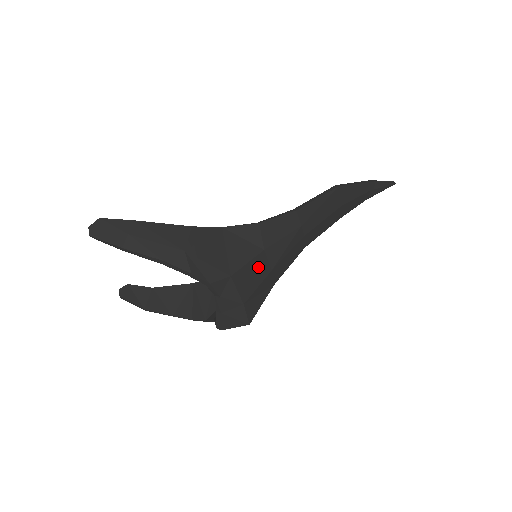
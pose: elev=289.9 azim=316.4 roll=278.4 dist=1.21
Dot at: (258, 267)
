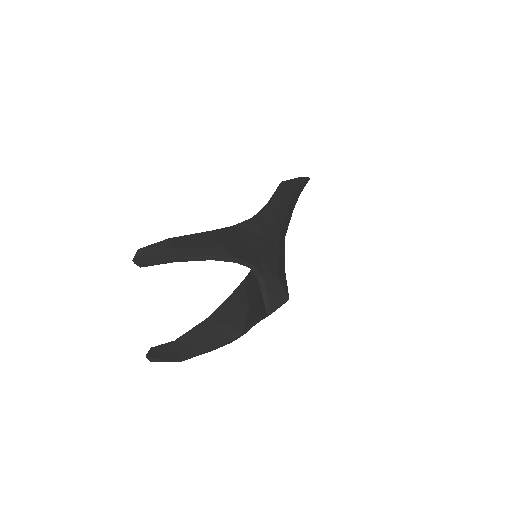
Dot at: (271, 250)
